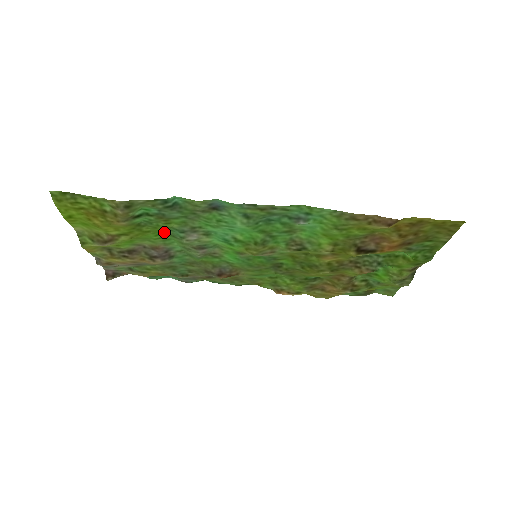
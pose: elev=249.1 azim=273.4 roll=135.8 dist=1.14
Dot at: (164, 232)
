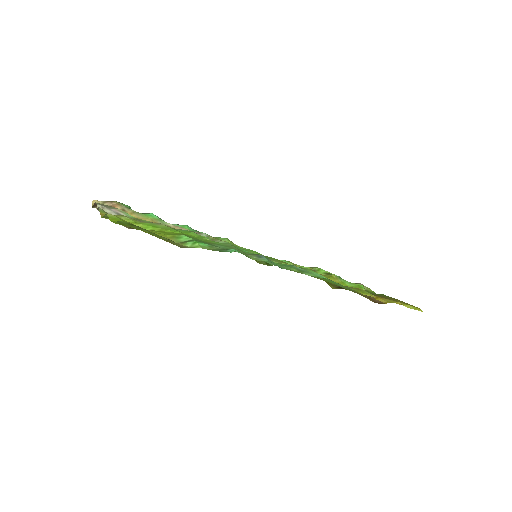
Dot at: (192, 232)
